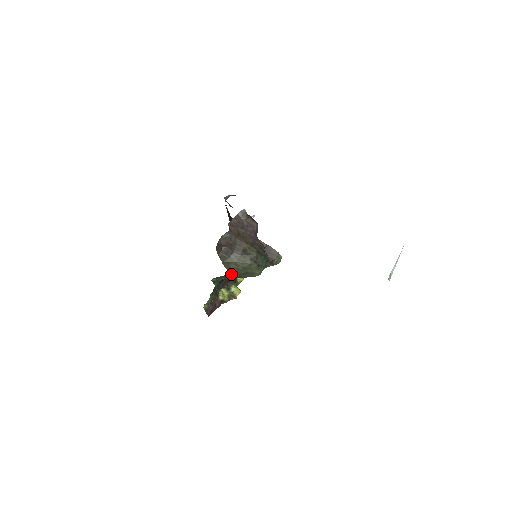
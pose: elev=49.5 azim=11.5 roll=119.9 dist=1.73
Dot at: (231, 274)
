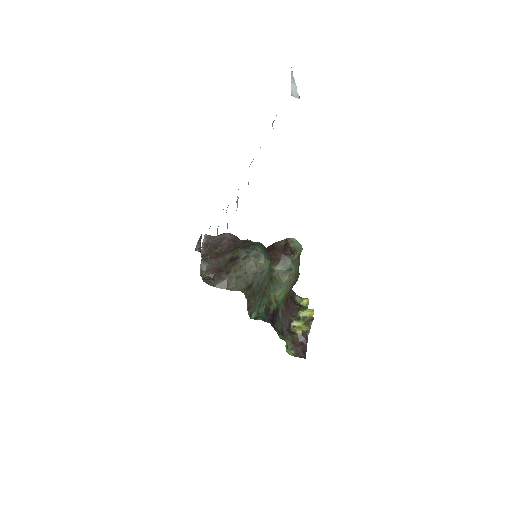
Dot at: (247, 291)
